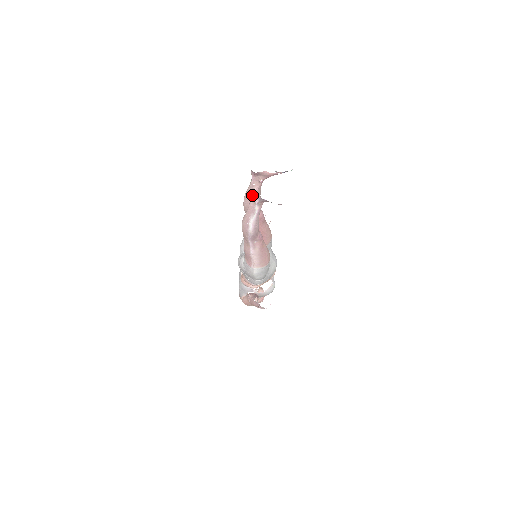
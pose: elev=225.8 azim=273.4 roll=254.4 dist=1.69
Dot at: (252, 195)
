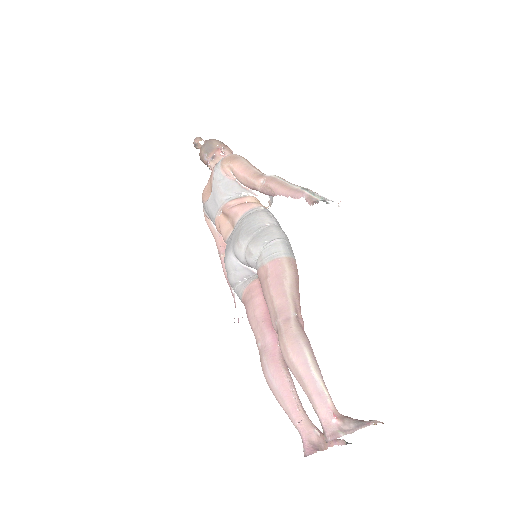
Dot at: occluded
